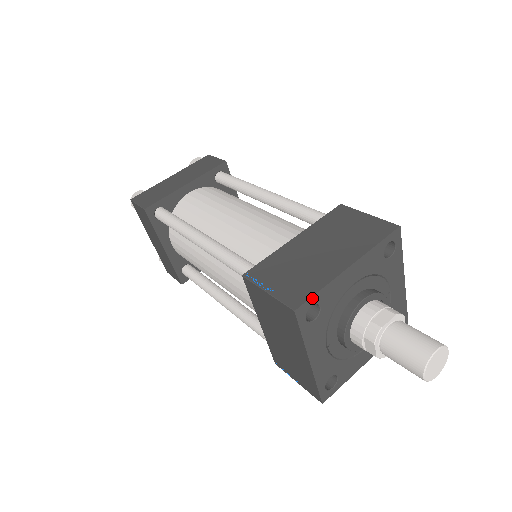
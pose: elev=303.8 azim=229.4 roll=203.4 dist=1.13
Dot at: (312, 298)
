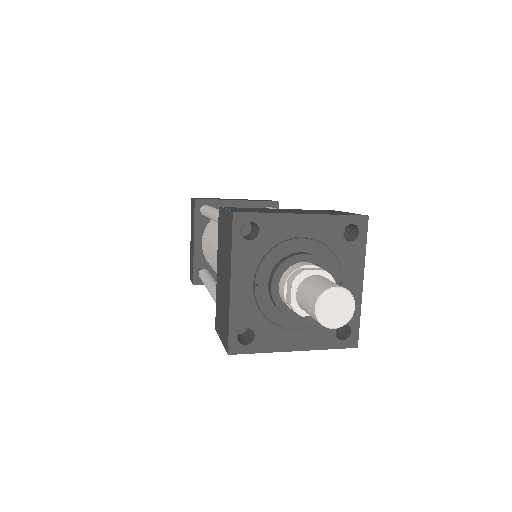
Dot at: (254, 214)
